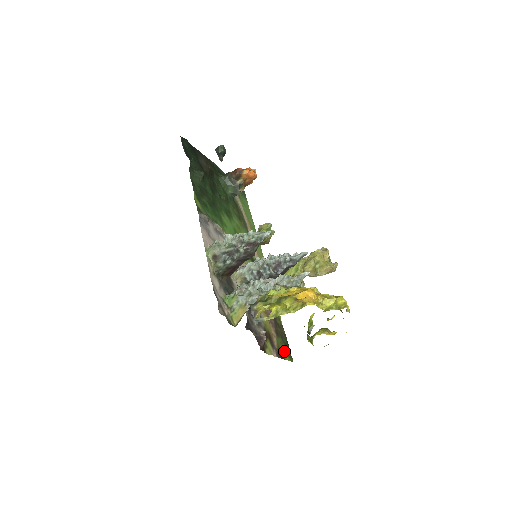
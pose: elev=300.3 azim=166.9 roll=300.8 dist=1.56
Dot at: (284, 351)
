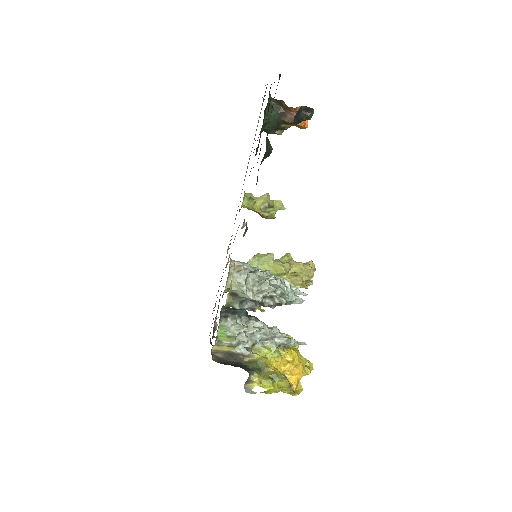
Dot at: occluded
